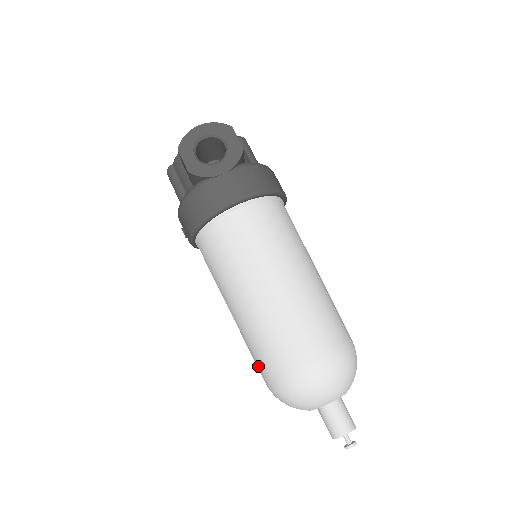
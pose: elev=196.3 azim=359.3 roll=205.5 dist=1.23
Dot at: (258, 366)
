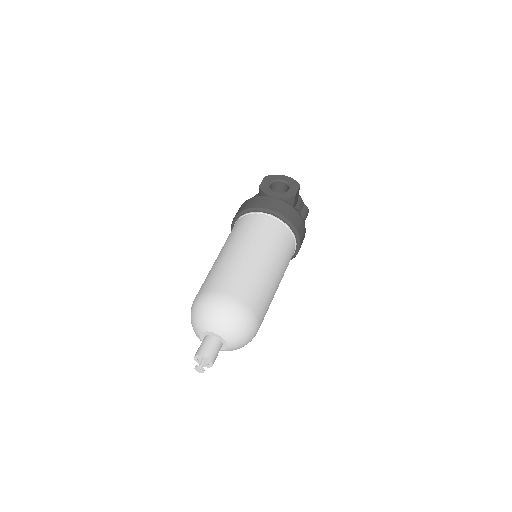
Dot at: occluded
